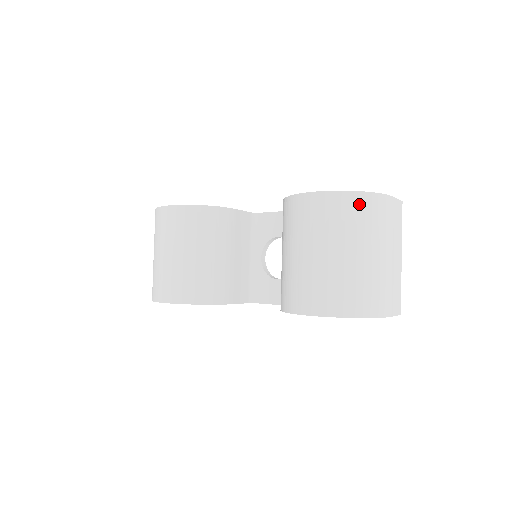
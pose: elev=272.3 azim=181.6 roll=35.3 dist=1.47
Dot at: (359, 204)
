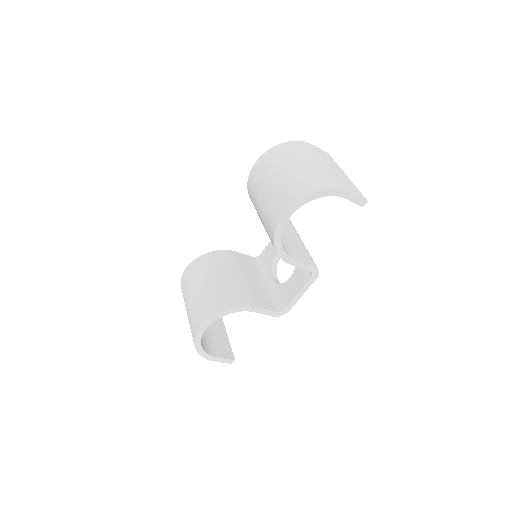
Dot at: (284, 148)
